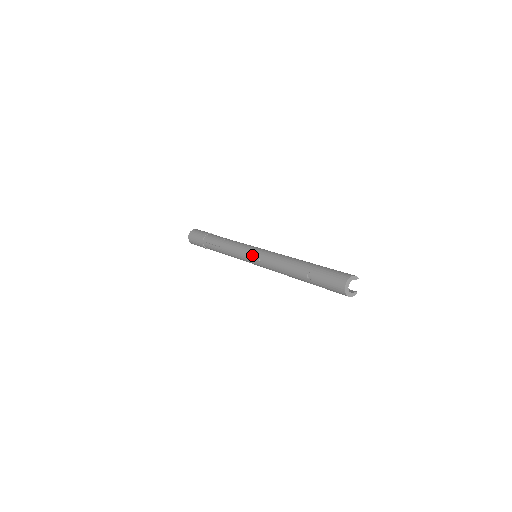
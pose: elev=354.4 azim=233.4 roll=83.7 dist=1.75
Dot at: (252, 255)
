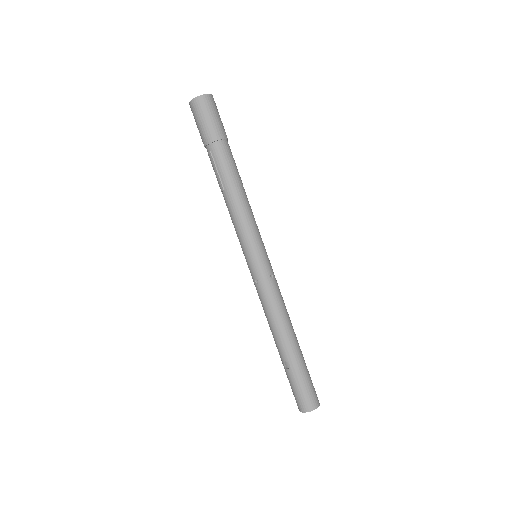
Dot at: (253, 264)
